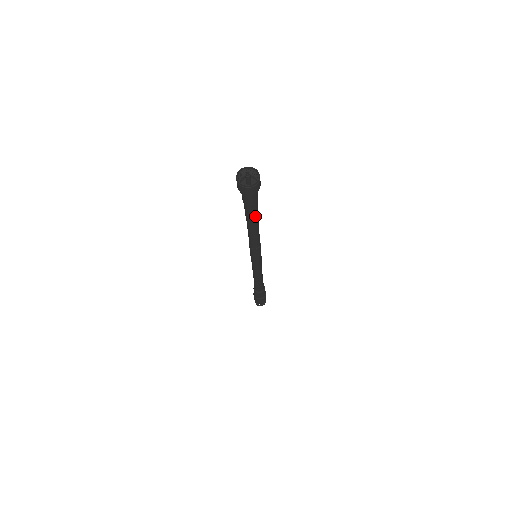
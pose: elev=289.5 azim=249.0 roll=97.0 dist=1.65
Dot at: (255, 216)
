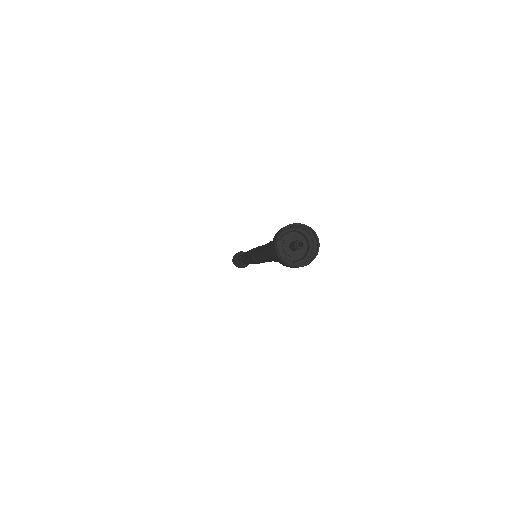
Dot at: occluded
